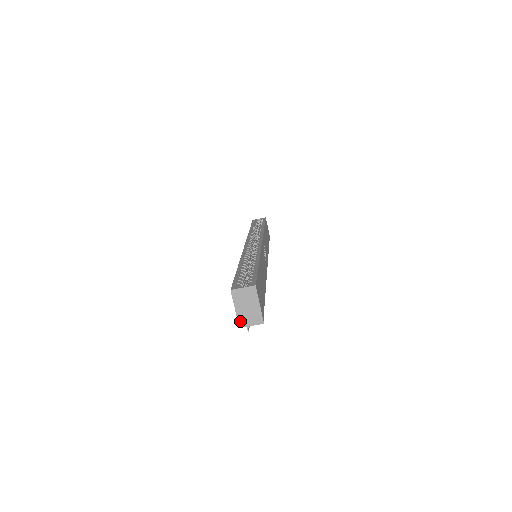
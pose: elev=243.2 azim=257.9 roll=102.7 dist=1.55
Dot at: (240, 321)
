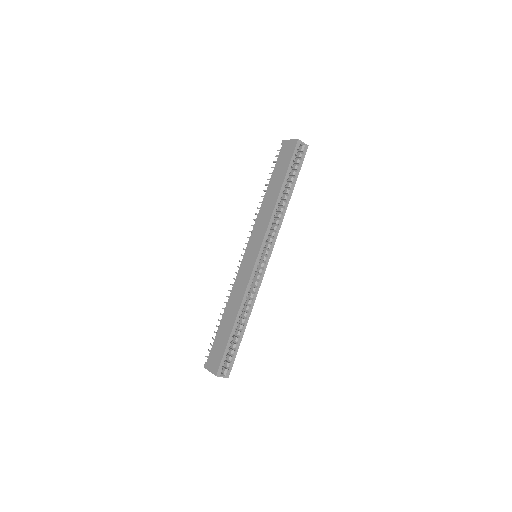
Dot at: (207, 369)
